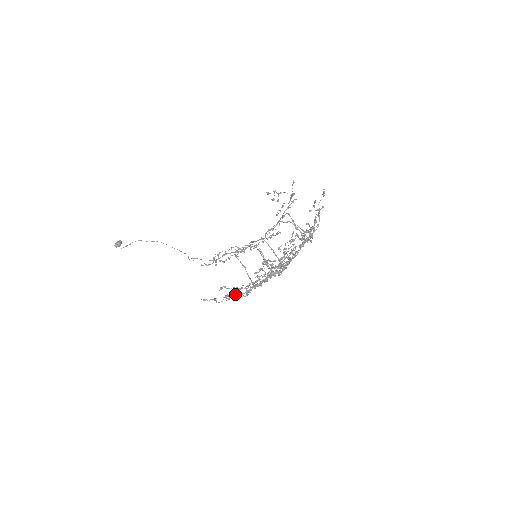
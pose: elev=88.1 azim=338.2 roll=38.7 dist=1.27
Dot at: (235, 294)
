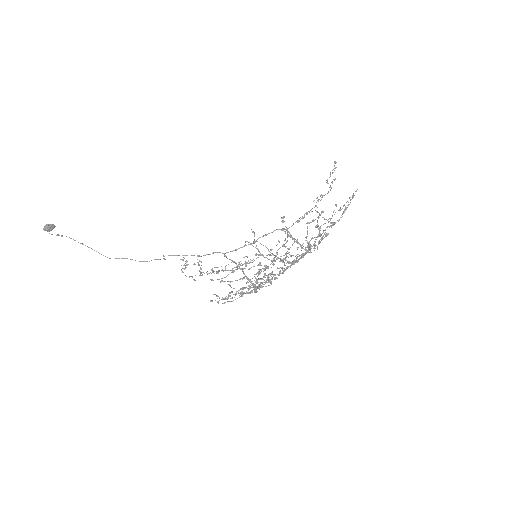
Dot at: (263, 255)
